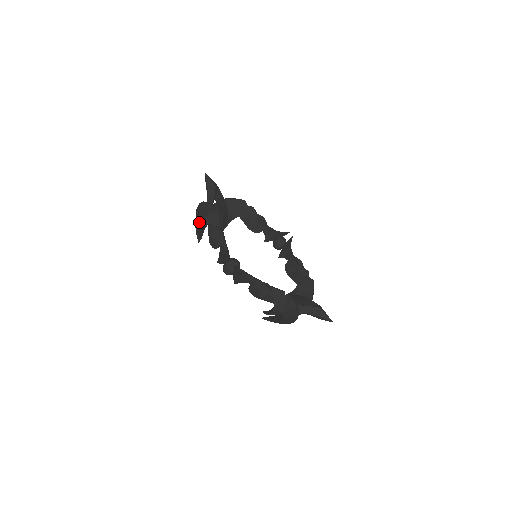
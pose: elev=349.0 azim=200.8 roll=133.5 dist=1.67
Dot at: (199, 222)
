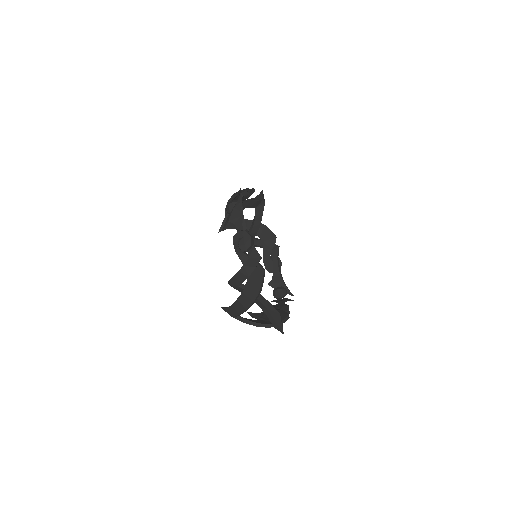
Dot at: occluded
